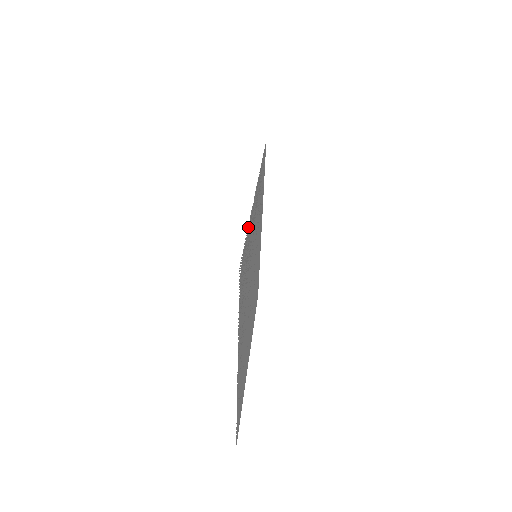
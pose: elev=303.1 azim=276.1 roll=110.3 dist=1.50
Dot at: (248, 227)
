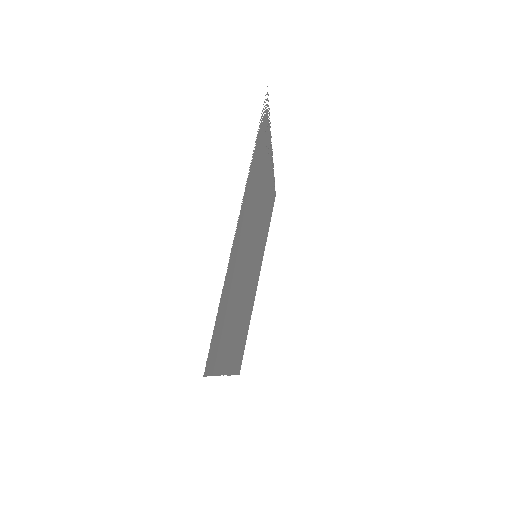
Dot at: (270, 126)
